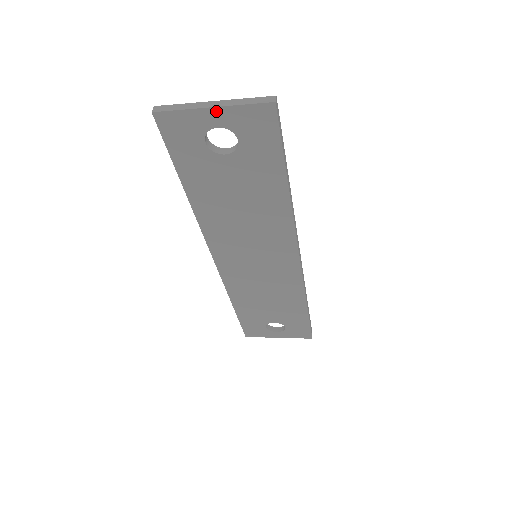
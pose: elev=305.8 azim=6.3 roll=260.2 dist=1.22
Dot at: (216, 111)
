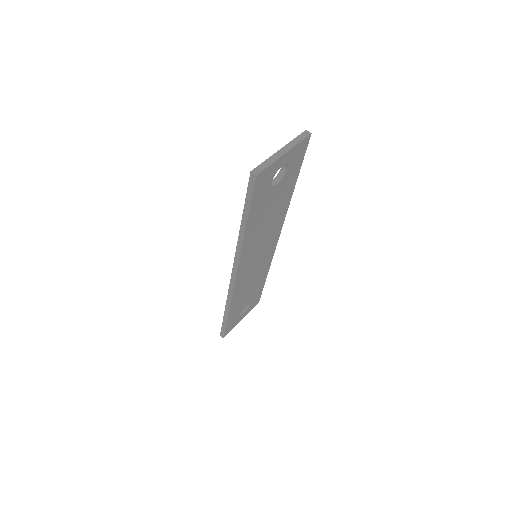
Dot at: (286, 155)
